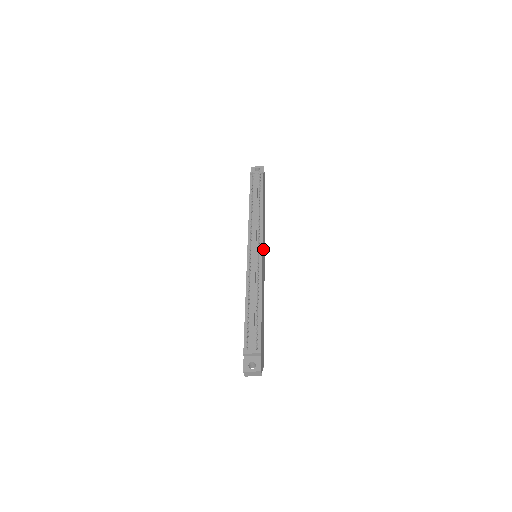
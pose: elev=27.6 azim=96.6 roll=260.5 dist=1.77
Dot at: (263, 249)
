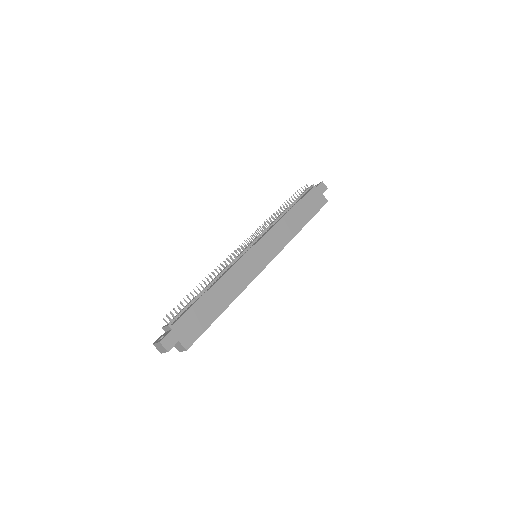
Dot at: (265, 249)
